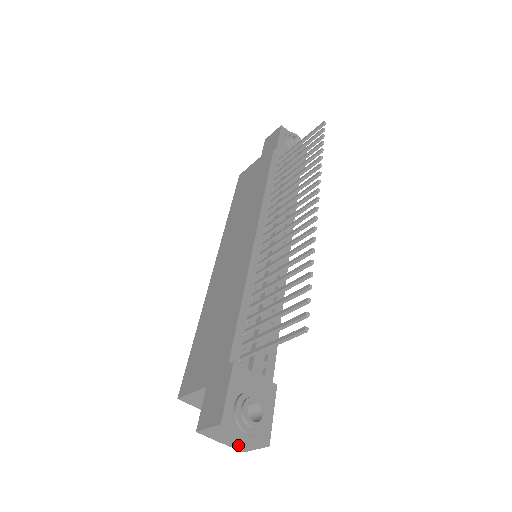
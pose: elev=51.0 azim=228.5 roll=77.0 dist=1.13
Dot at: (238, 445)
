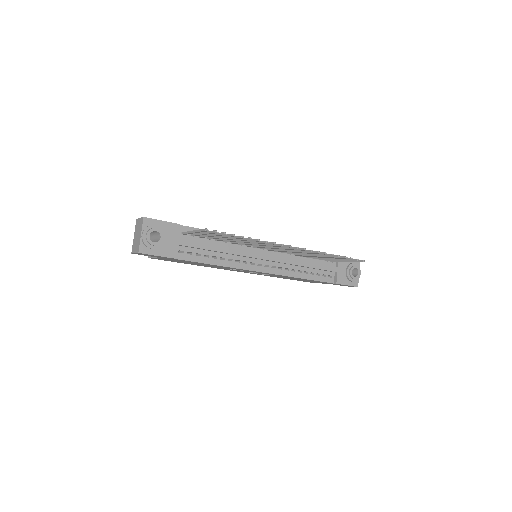
Dot at: (135, 244)
